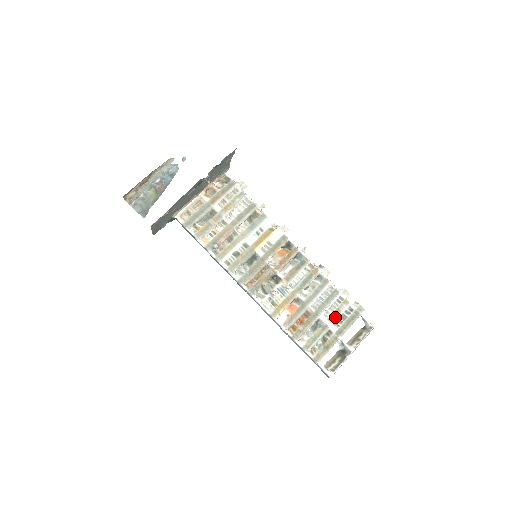
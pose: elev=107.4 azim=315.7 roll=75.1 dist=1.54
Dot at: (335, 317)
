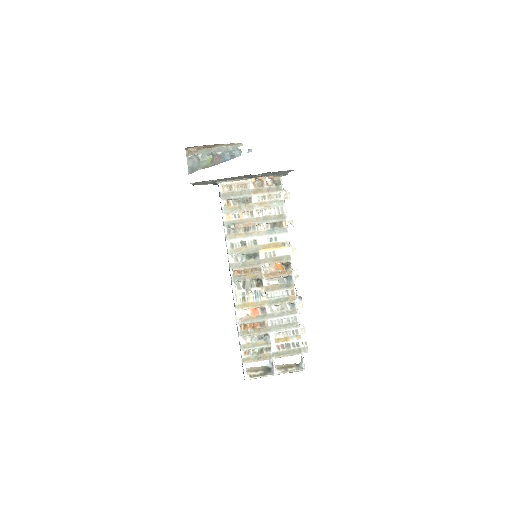
Dot at: (281, 341)
